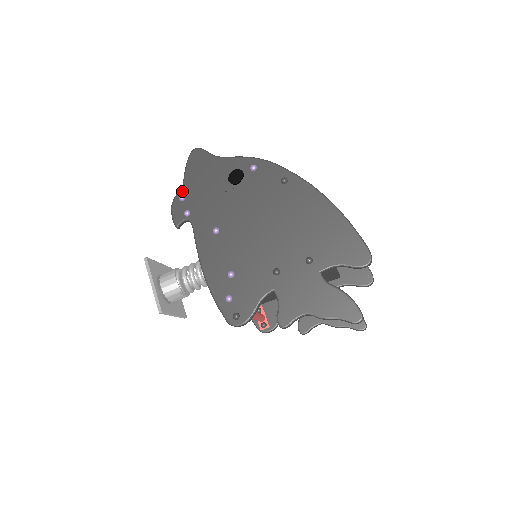
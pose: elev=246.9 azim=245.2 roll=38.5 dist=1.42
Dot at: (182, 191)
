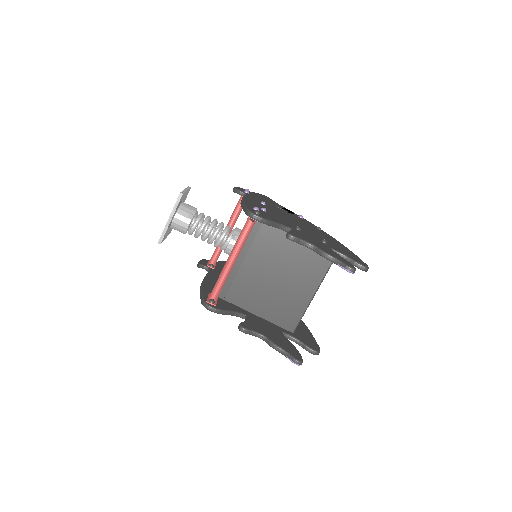
Dot at: occluded
